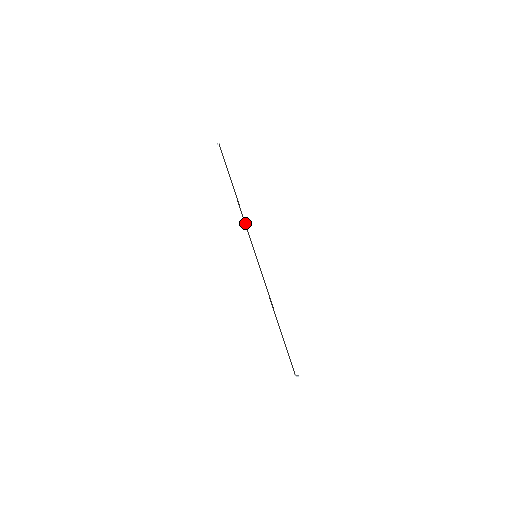
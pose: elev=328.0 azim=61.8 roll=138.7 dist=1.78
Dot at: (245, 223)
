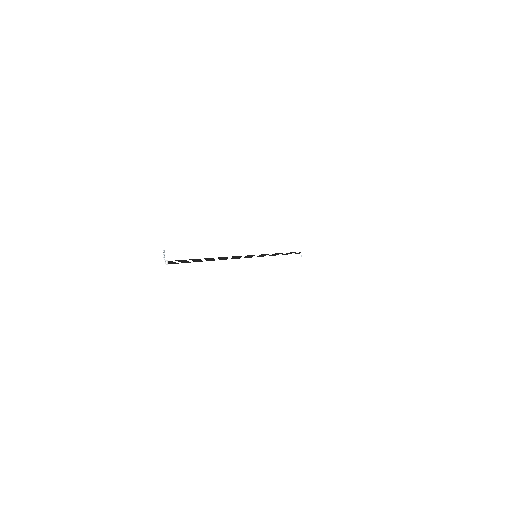
Dot at: occluded
